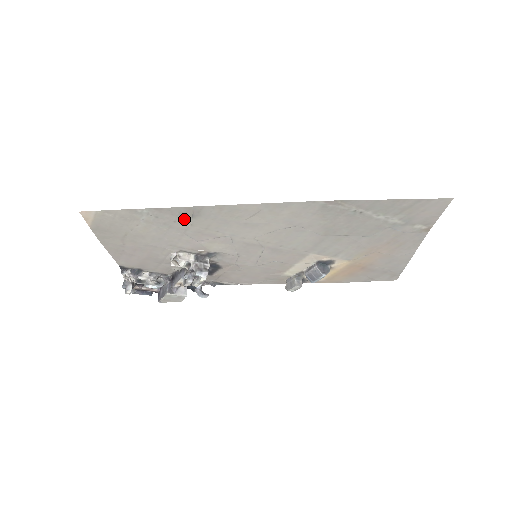
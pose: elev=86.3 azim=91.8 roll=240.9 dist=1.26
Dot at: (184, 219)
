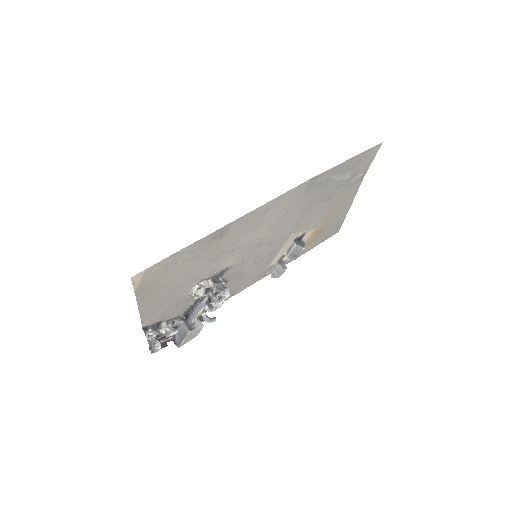
Dot at: (213, 244)
